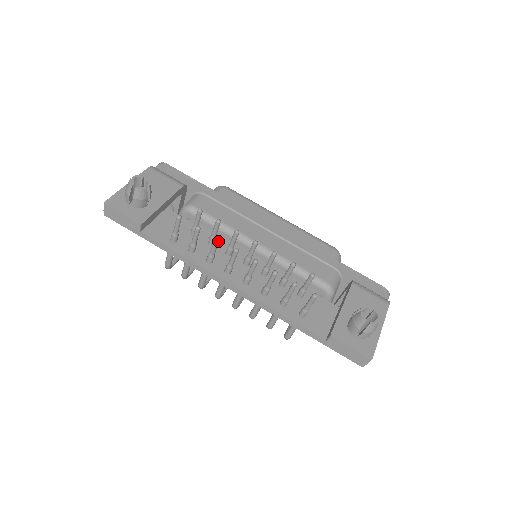
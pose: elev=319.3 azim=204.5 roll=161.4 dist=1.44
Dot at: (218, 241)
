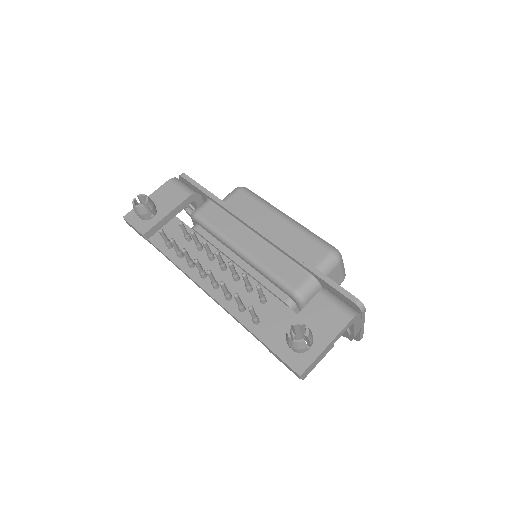
Dot at: (184, 252)
